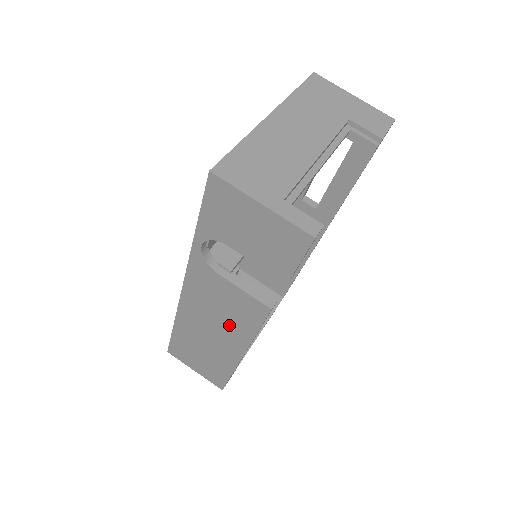
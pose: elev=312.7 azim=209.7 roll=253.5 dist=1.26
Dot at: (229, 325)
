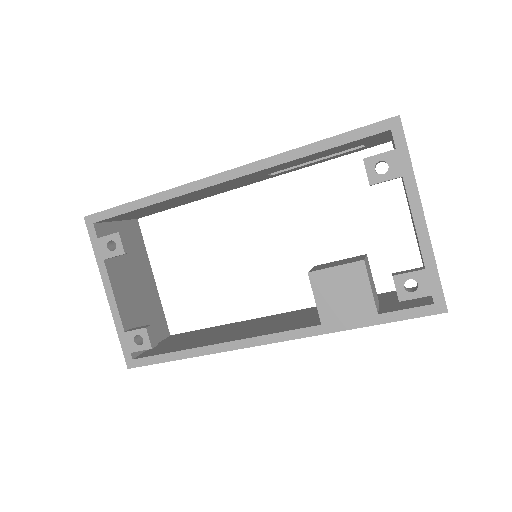
Dot at: occluded
